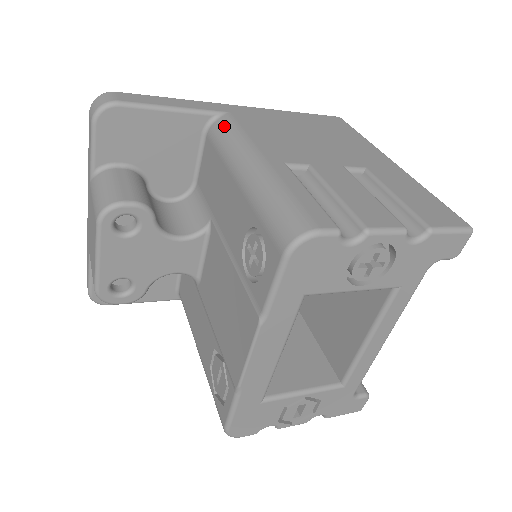
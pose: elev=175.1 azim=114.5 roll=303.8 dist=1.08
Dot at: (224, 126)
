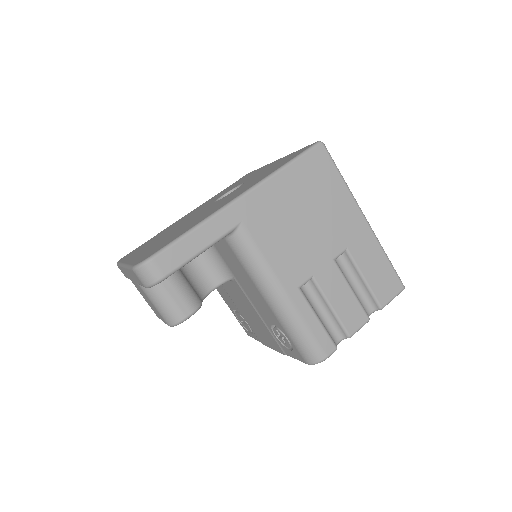
Dot at: (243, 246)
